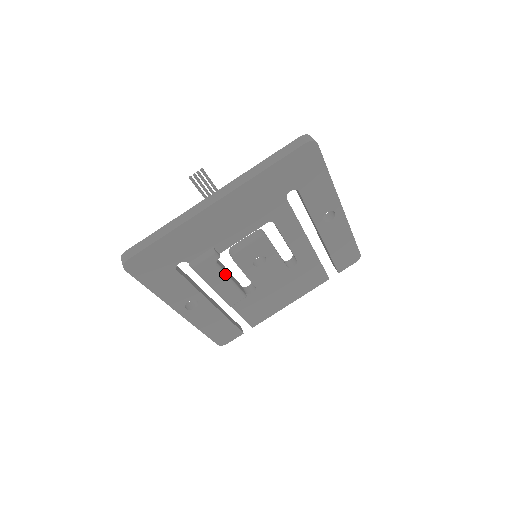
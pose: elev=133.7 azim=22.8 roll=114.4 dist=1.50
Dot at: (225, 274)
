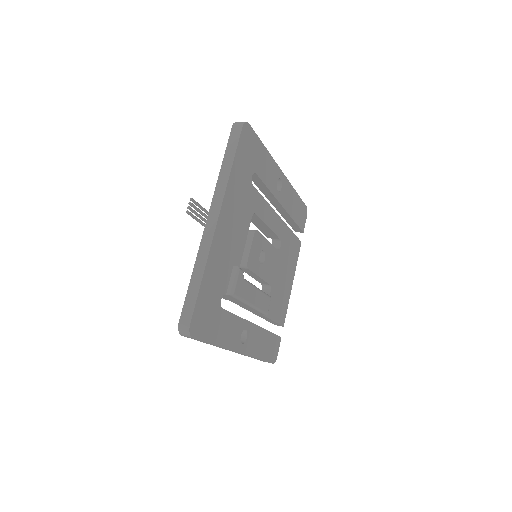
Dot at: (252, 285)
